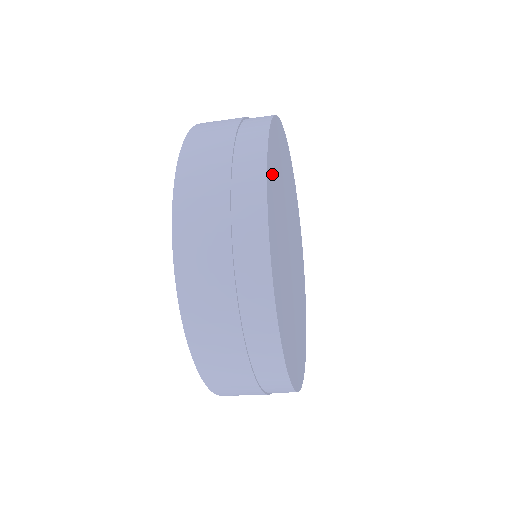
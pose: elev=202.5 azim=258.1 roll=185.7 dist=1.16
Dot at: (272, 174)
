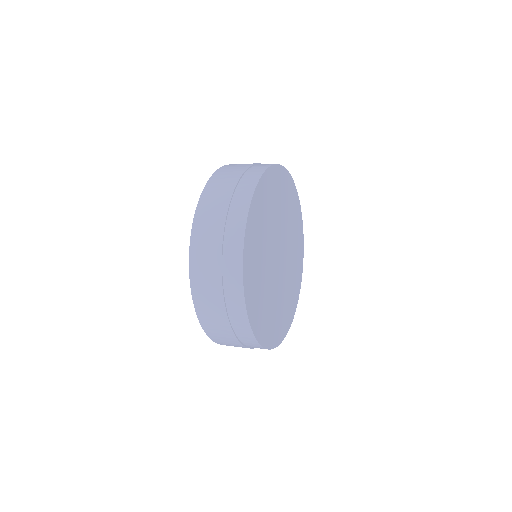
Dot at: (268, 186)
